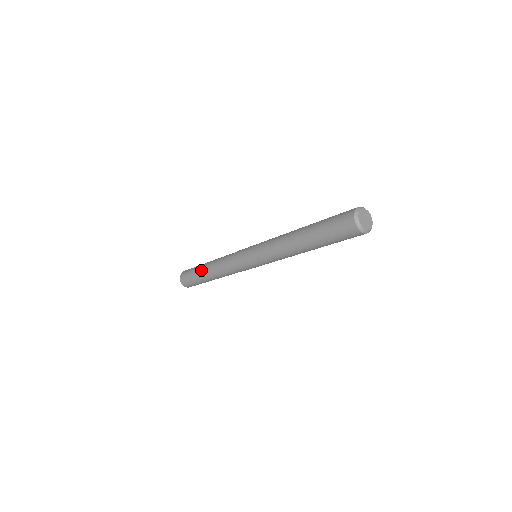
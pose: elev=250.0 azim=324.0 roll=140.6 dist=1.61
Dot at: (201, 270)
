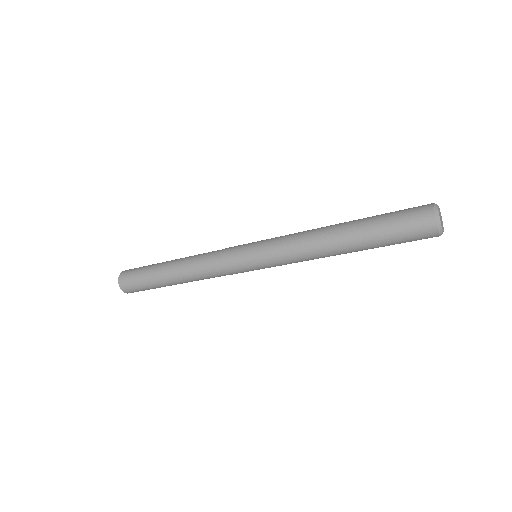
Dot at: (161, 275)
